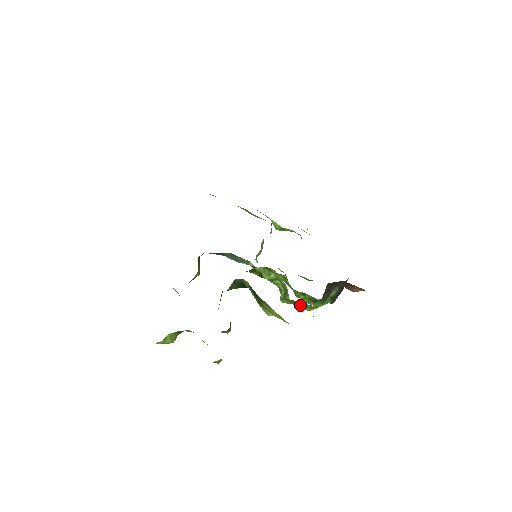
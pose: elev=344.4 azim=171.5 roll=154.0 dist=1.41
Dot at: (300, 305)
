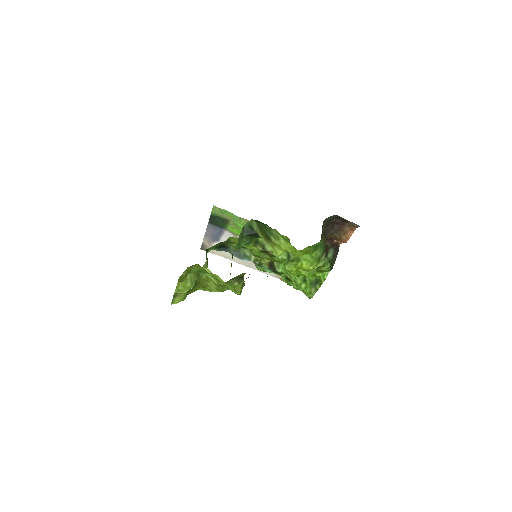
Dot at: (303, 261)
